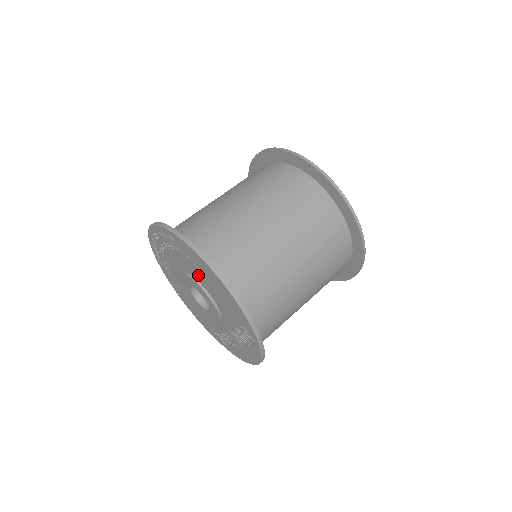
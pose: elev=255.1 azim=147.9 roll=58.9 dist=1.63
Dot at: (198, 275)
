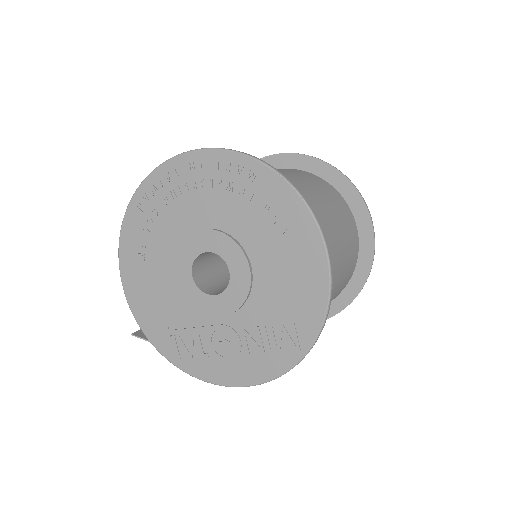
Dot at: (257, 237)
